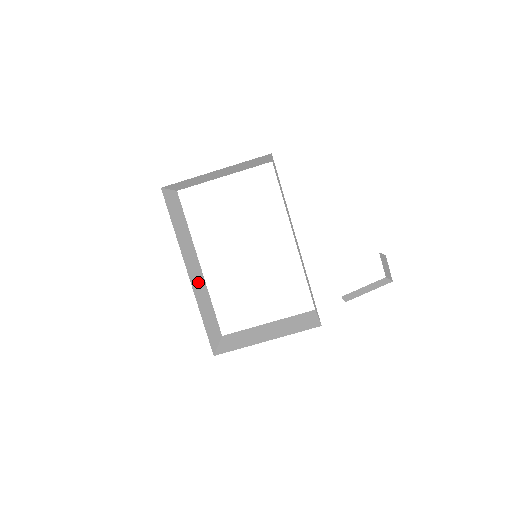
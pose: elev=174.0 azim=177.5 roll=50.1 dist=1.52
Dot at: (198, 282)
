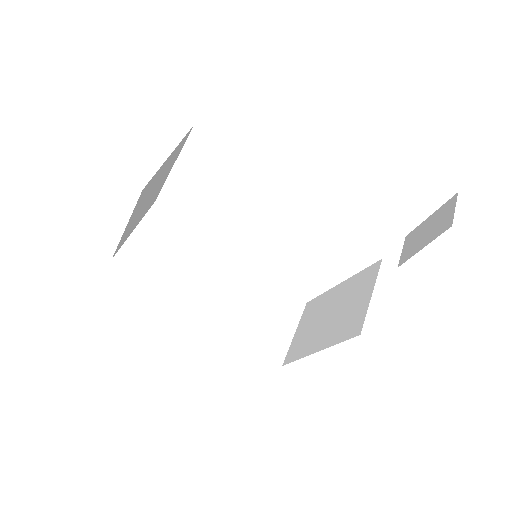
Dot at: (231, 293)
